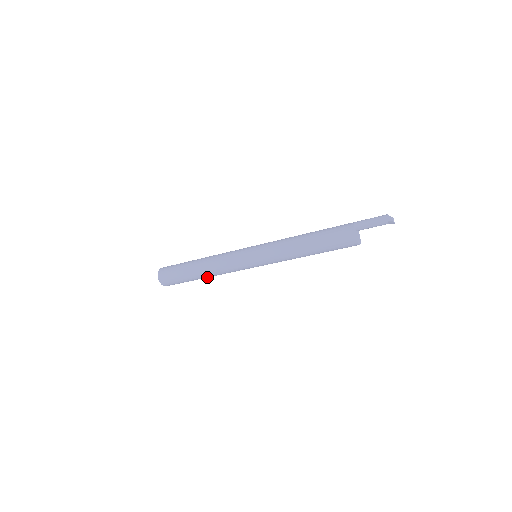
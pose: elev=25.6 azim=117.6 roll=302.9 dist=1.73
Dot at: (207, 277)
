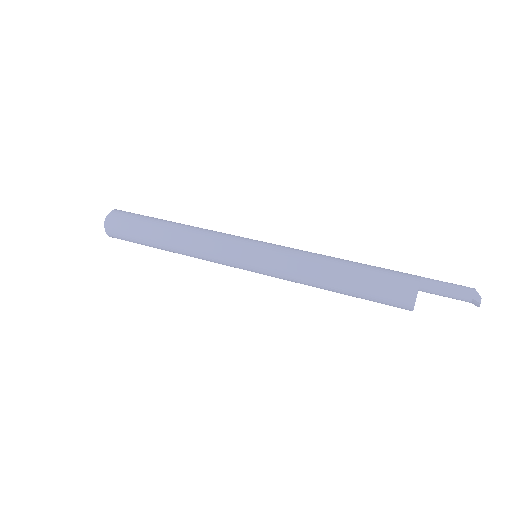
Dot at: (174, 252)
